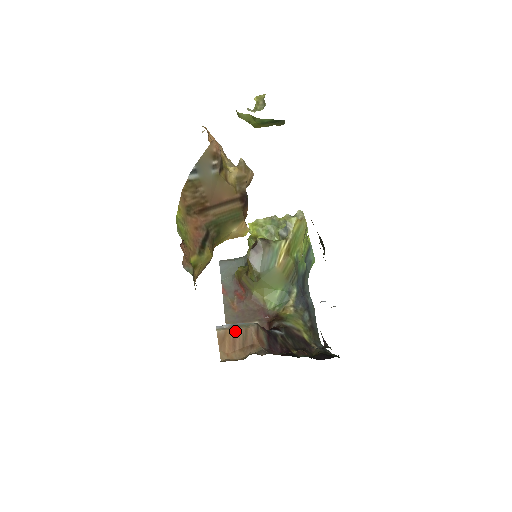
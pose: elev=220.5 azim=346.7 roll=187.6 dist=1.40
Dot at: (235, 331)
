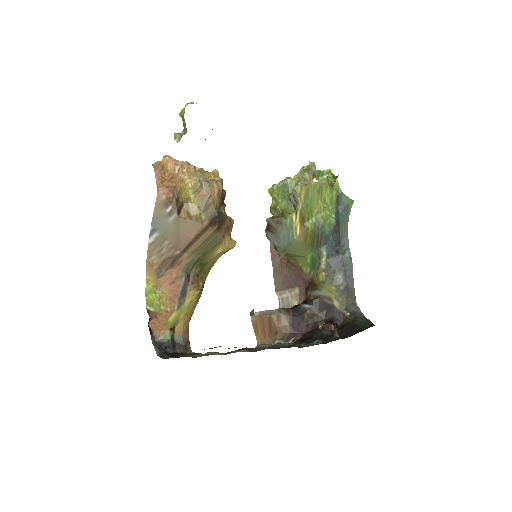
Dot at: (262, 320)
